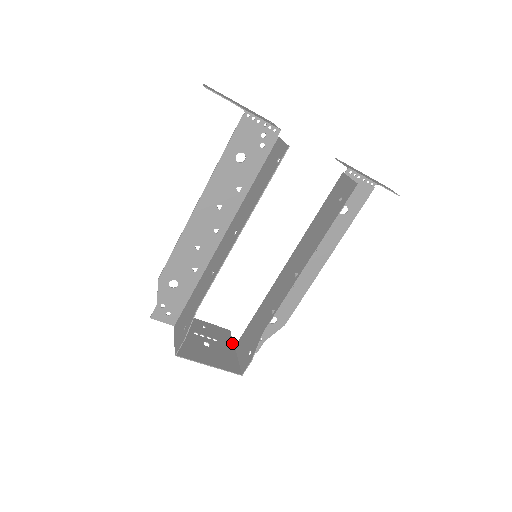
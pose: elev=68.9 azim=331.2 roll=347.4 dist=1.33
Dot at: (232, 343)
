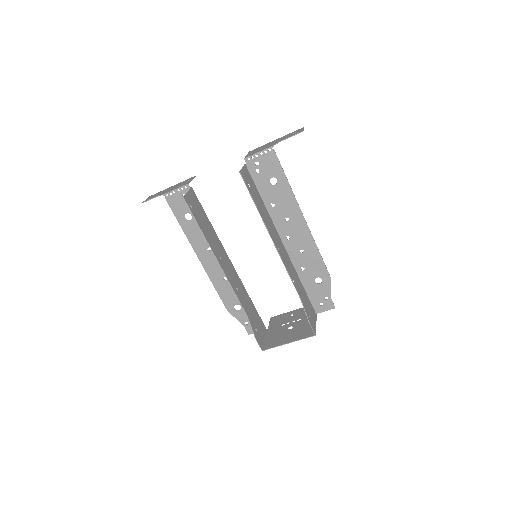
Dot at: occluded
